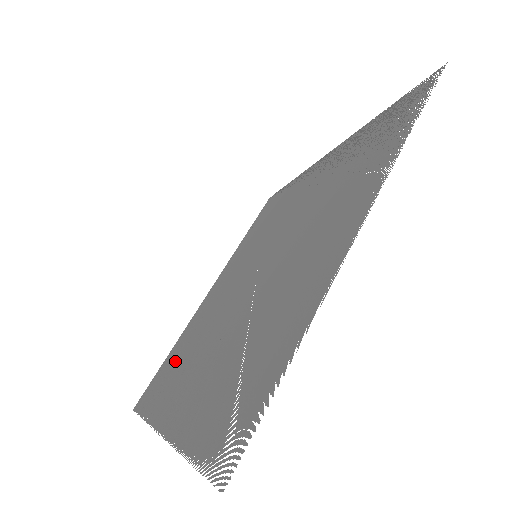
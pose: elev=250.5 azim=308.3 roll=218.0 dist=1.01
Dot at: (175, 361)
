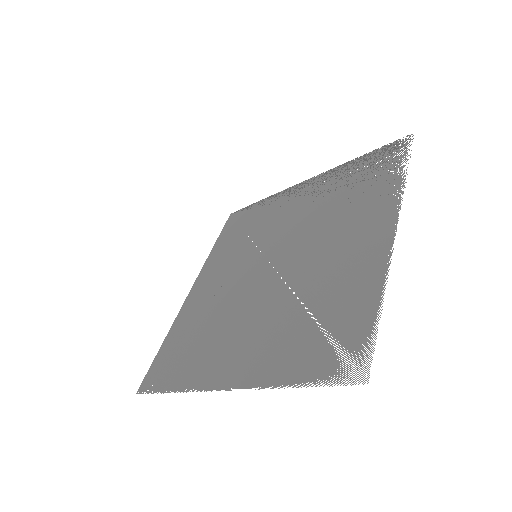
Dot at: (189, 343)
